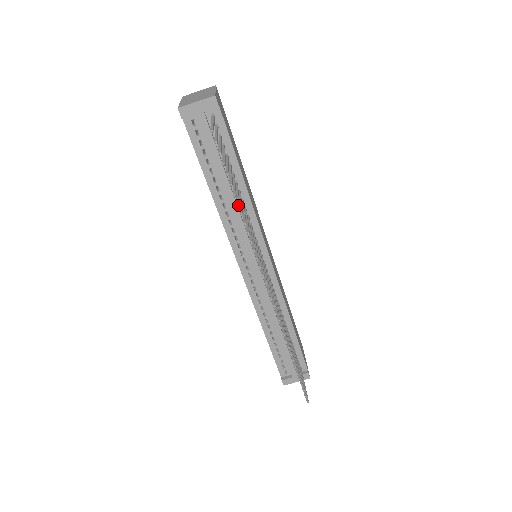
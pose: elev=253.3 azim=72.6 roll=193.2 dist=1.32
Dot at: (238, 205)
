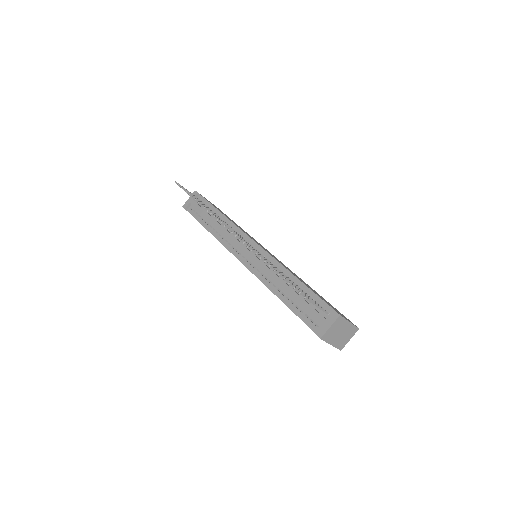
Dot at: (194, 199)
